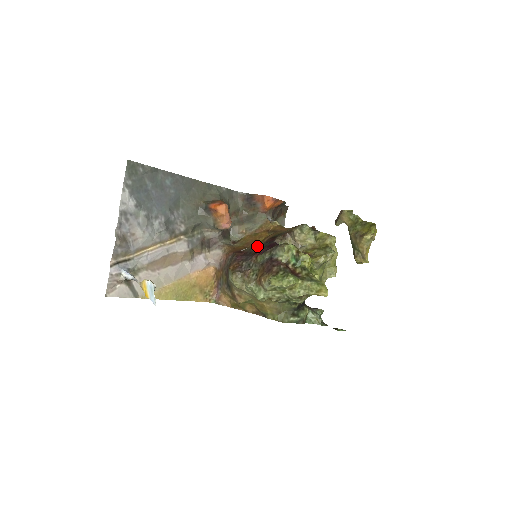
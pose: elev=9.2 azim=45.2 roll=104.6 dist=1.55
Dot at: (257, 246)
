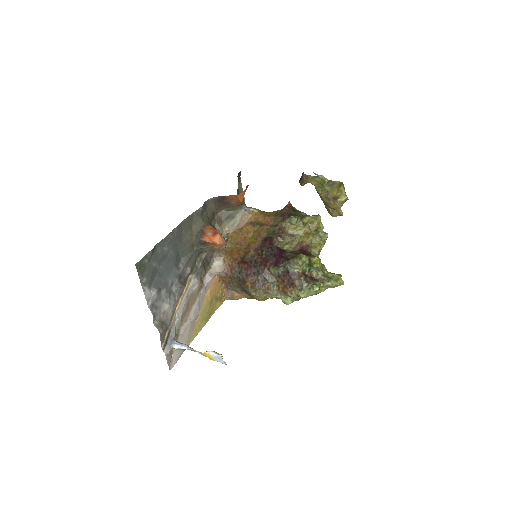
Dot at: (256, 250)
